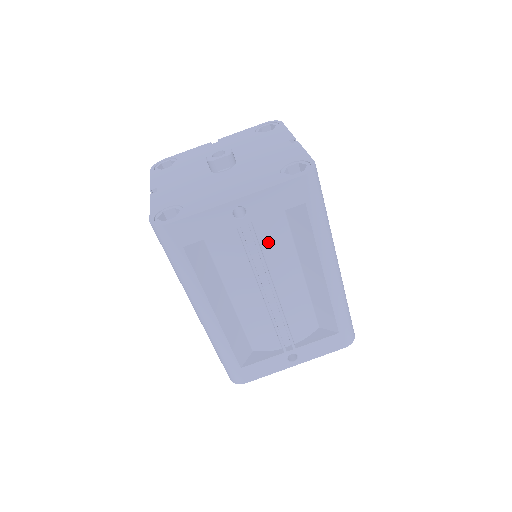
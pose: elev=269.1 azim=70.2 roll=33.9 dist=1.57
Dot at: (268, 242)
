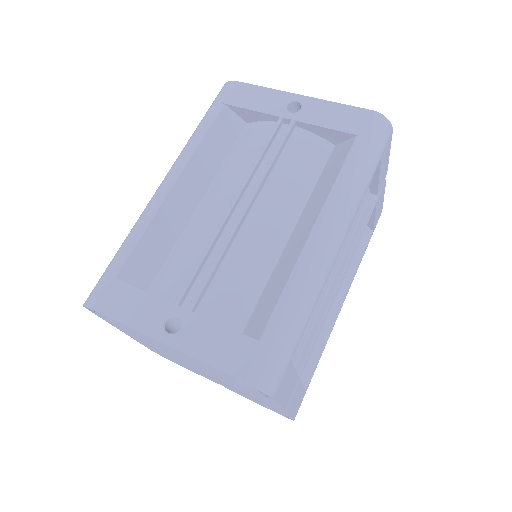
Dot at: (290, 160)
